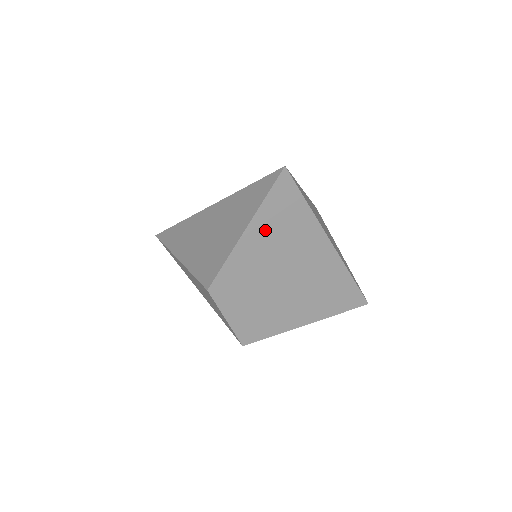
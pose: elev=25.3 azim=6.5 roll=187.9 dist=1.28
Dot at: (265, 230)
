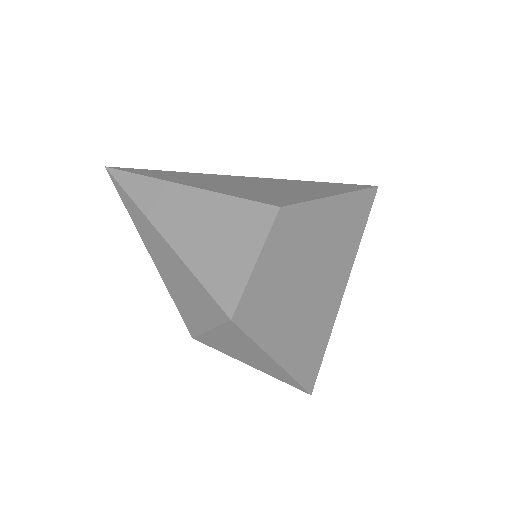
Dot at: (340, 215)
